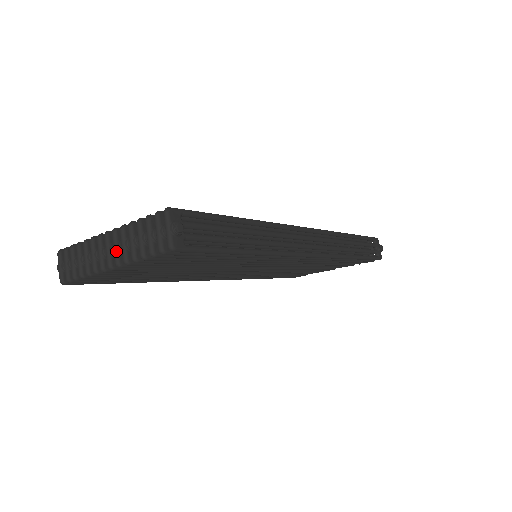
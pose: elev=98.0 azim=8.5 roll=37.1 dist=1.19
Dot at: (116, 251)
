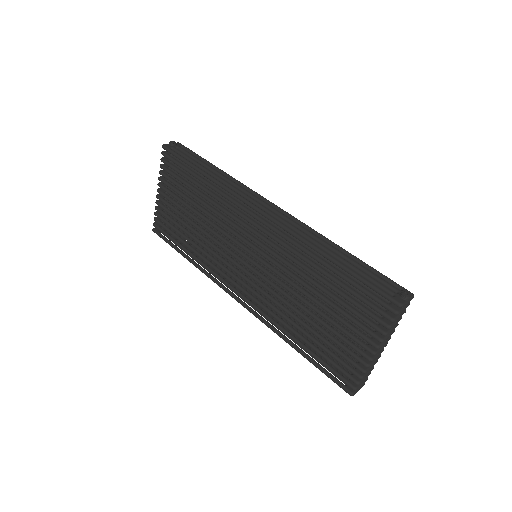
Dot at: occluded
